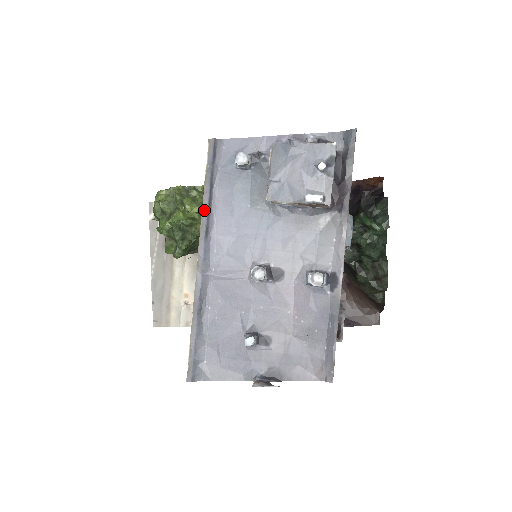
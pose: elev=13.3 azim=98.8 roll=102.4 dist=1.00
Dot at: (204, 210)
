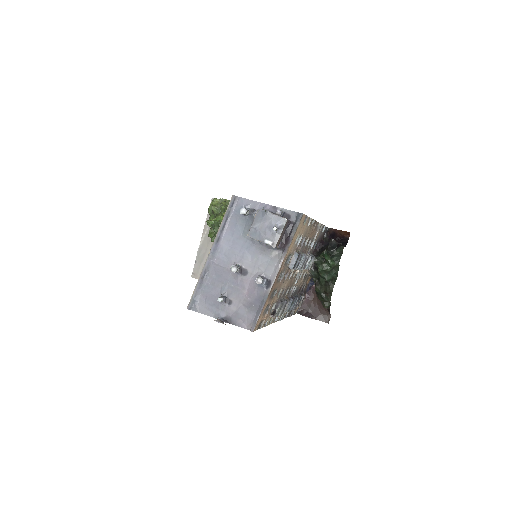
Dot at: (220, 229)
